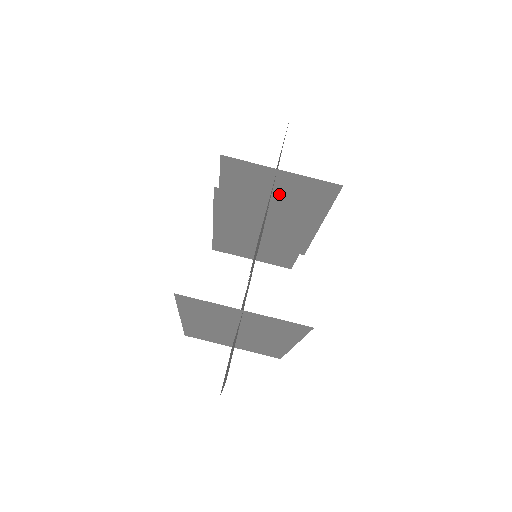
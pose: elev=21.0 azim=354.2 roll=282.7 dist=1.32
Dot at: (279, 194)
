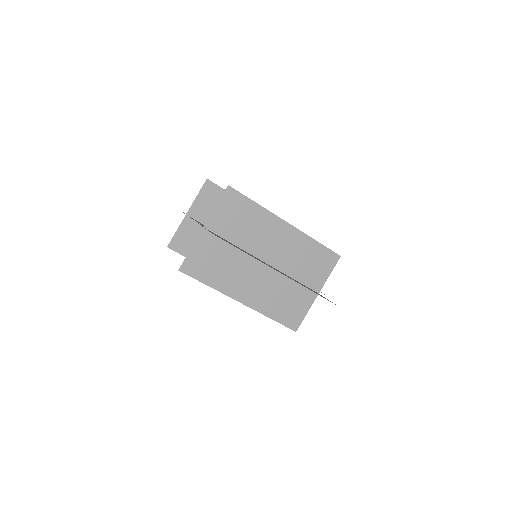
Dot at: occluded
